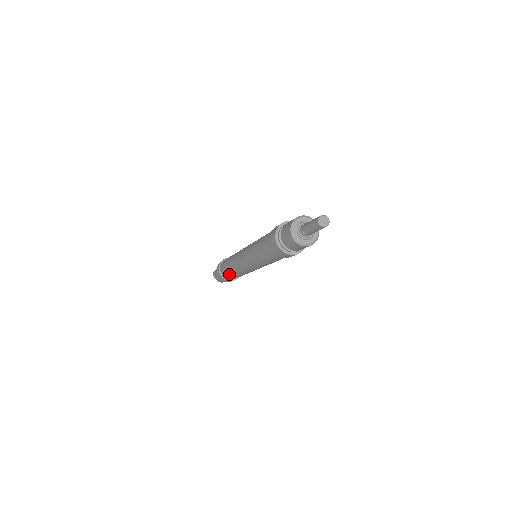
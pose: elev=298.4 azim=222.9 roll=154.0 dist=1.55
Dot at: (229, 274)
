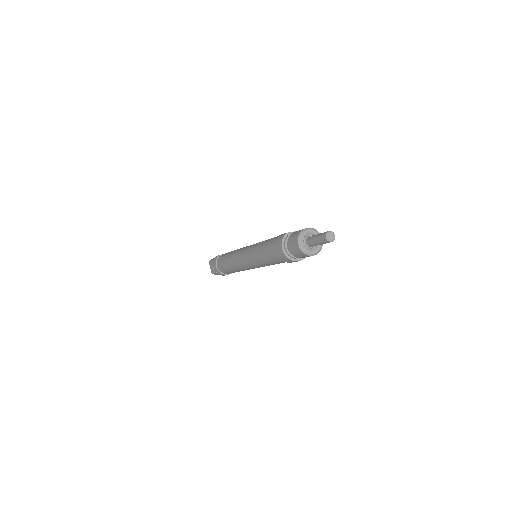
Dot at: occluded
